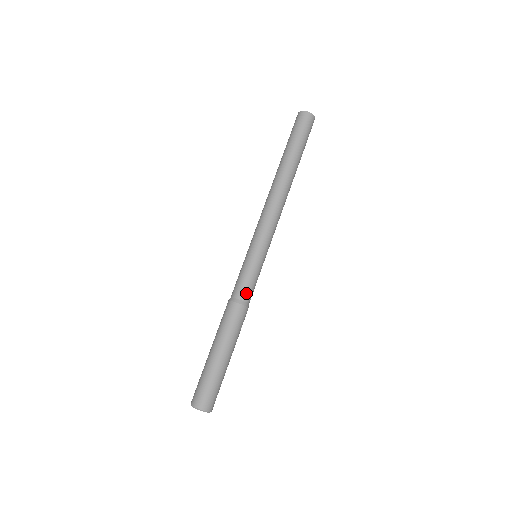
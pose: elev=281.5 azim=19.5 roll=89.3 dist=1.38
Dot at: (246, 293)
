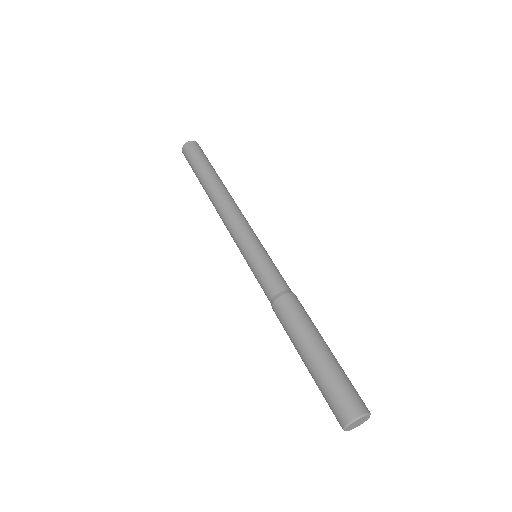
Dot at: (286, 283)
